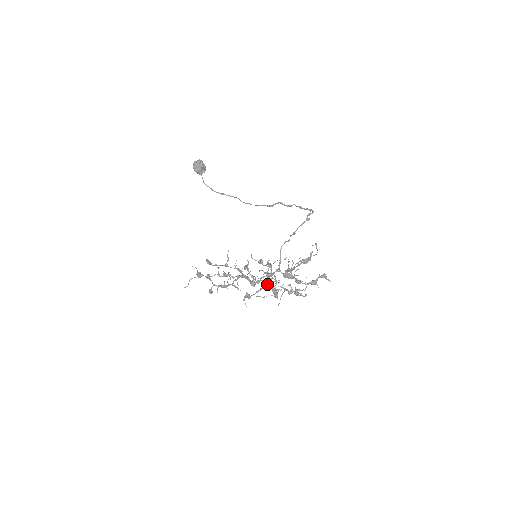
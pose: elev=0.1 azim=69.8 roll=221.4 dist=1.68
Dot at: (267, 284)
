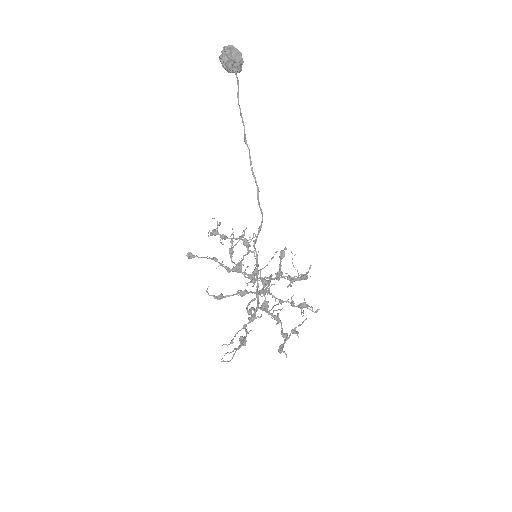
Dot at: (278, 275)
